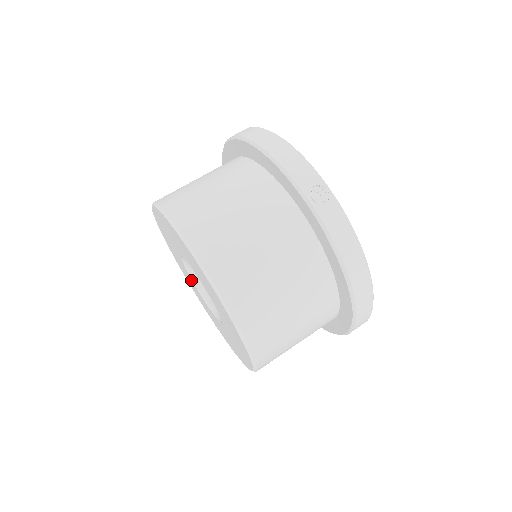
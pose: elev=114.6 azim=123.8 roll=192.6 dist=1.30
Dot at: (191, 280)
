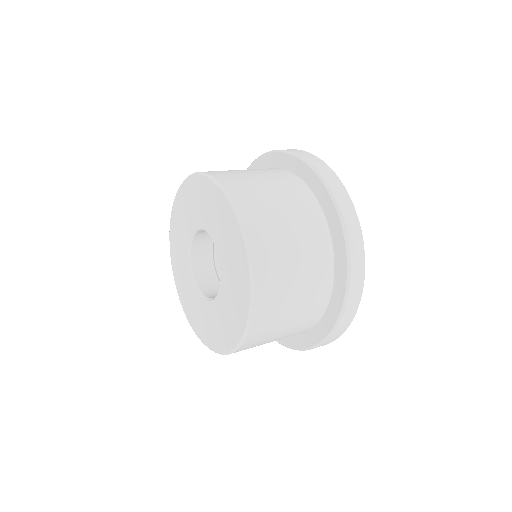
Dot at: (198, 297)
